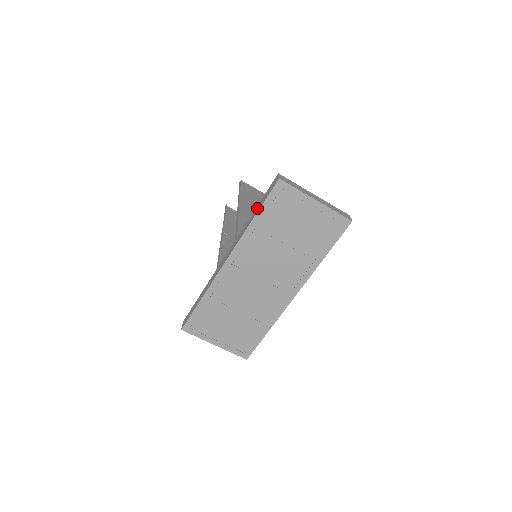
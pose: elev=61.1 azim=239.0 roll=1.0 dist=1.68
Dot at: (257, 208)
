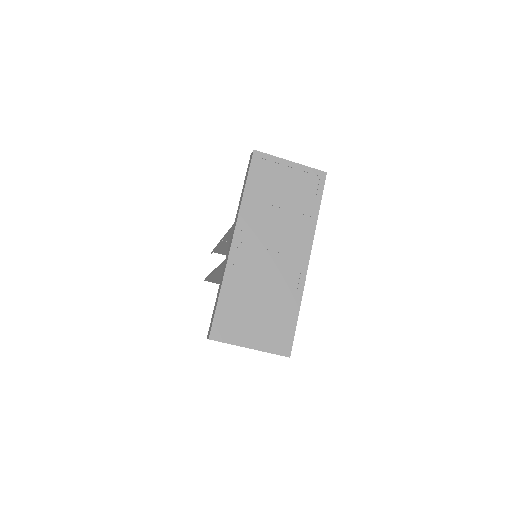
Dot at: (244, 185)
